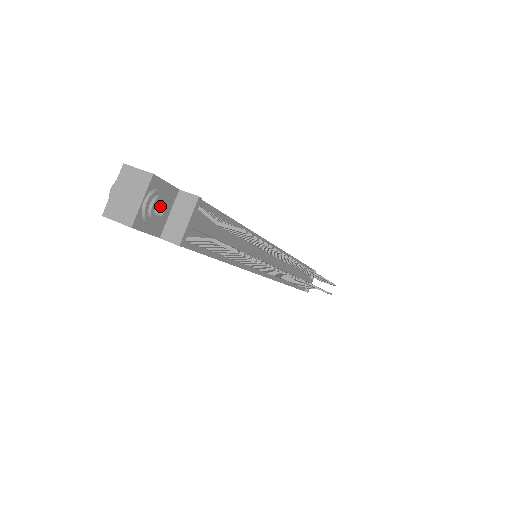
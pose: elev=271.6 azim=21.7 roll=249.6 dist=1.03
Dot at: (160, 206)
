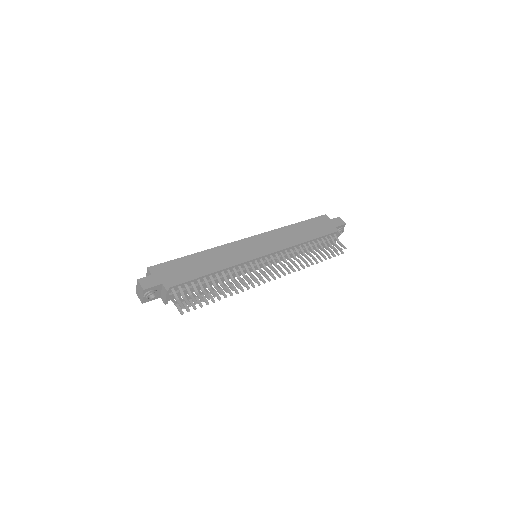
Dot at: (153, 293)
